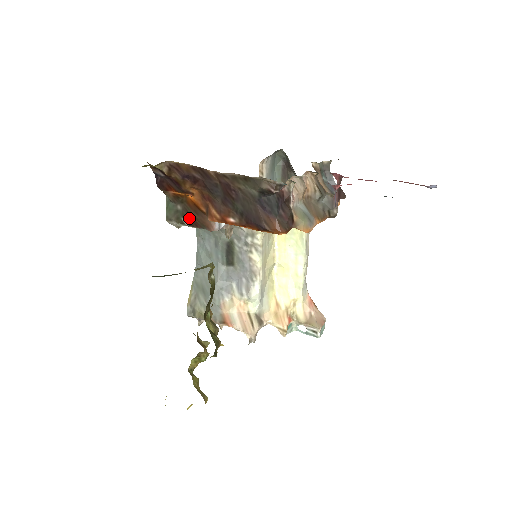
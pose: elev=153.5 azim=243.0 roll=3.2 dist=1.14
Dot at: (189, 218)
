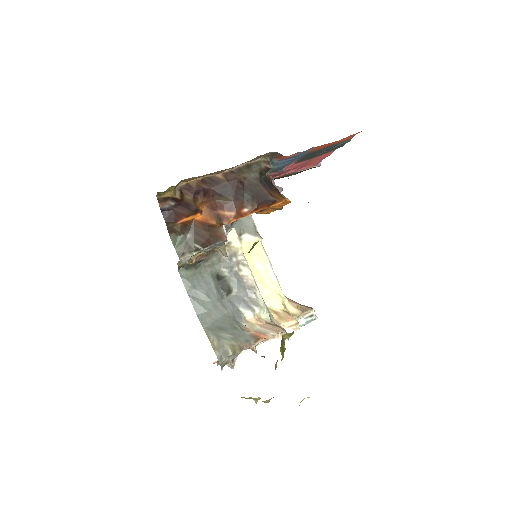
Dot at: (201, 240)
